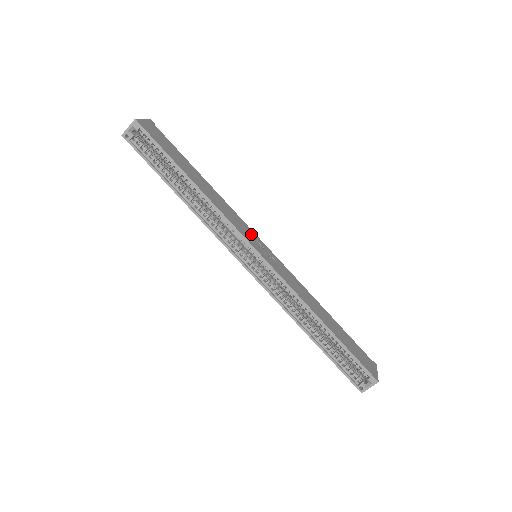
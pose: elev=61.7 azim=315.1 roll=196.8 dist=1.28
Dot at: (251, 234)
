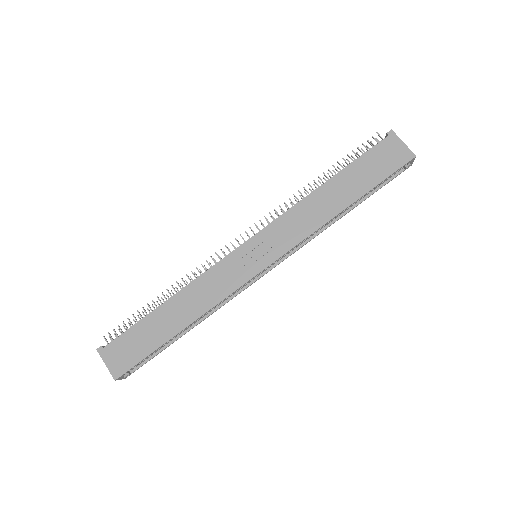
Dot at: (235, 263)
